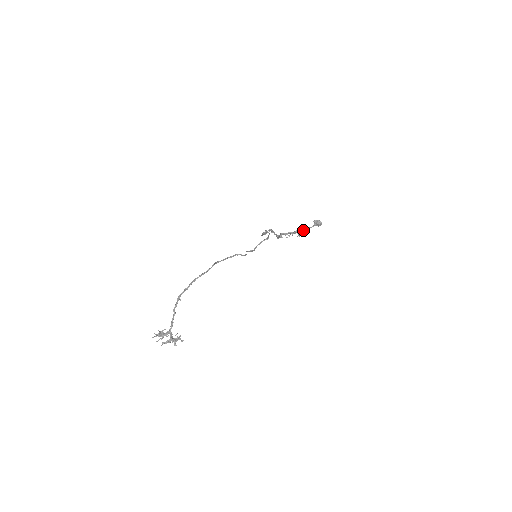
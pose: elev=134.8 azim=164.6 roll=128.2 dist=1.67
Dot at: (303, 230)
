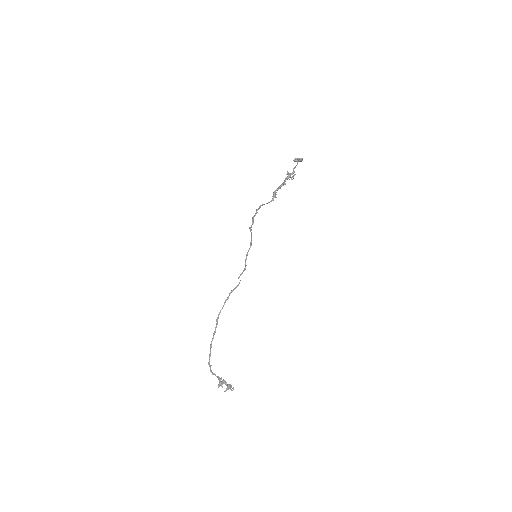
Dot at: (291, 173)
